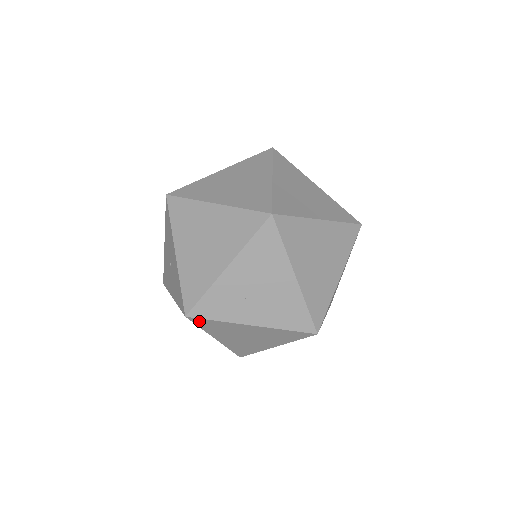
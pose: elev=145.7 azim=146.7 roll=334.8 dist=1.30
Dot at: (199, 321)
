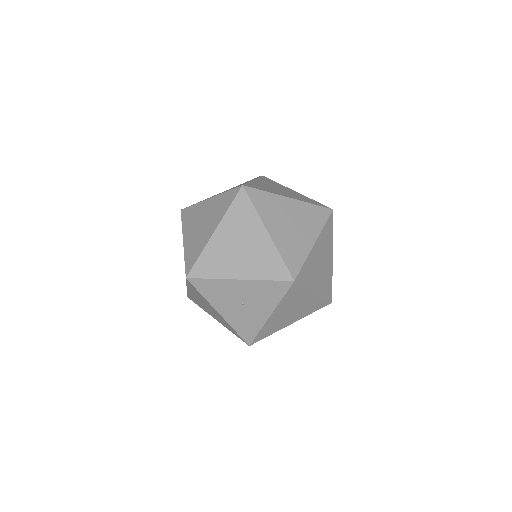
Dot at: (300, 277)
